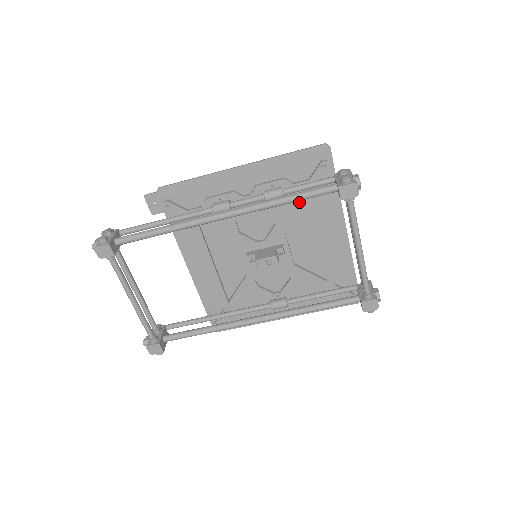
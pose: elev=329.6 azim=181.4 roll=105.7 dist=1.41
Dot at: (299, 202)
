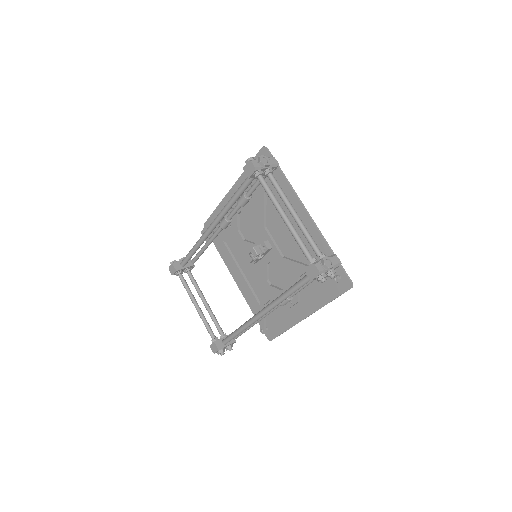
Dot at: (262, 199)
